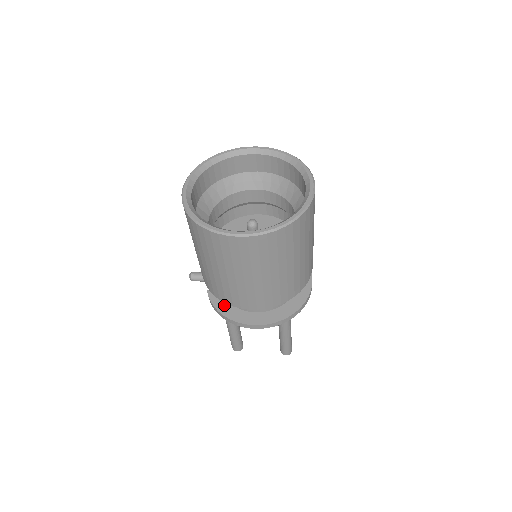
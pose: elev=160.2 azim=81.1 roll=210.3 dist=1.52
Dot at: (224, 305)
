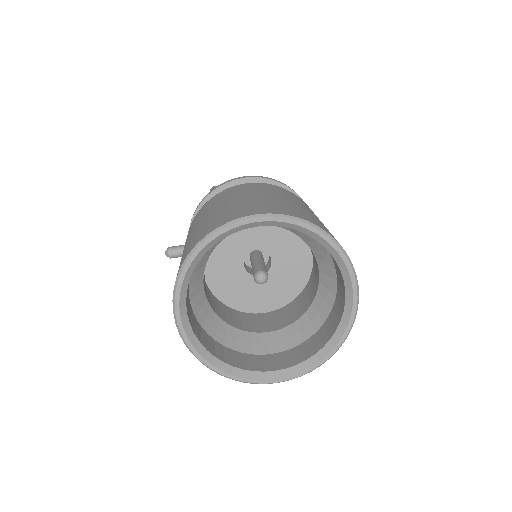
Dot at: occluded
